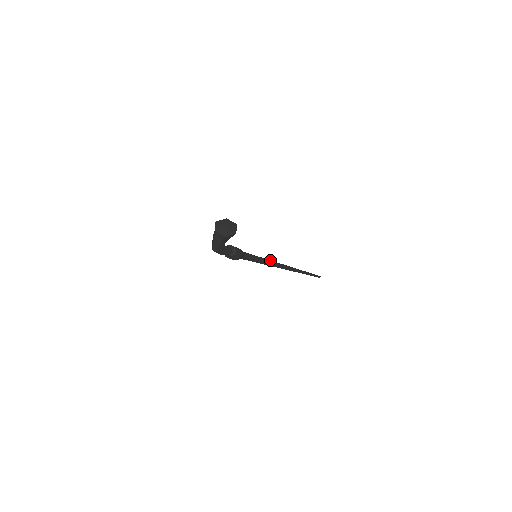
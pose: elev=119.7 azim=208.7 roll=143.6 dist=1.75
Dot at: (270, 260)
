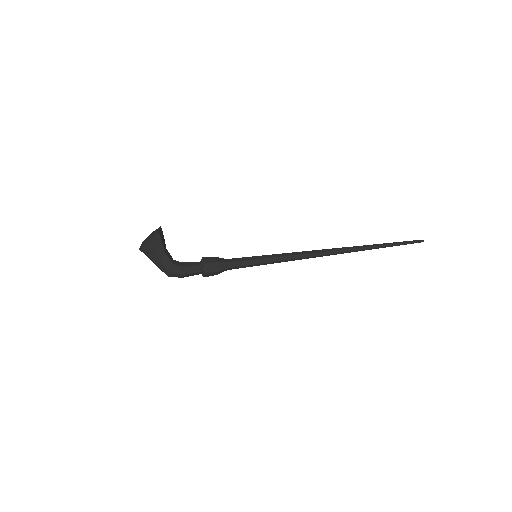
Dot at: (293, 253)
